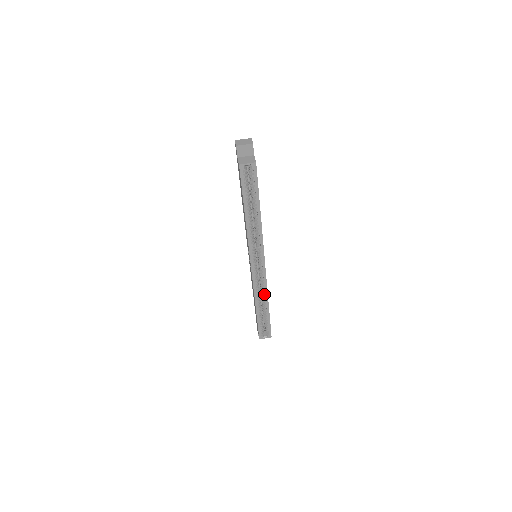
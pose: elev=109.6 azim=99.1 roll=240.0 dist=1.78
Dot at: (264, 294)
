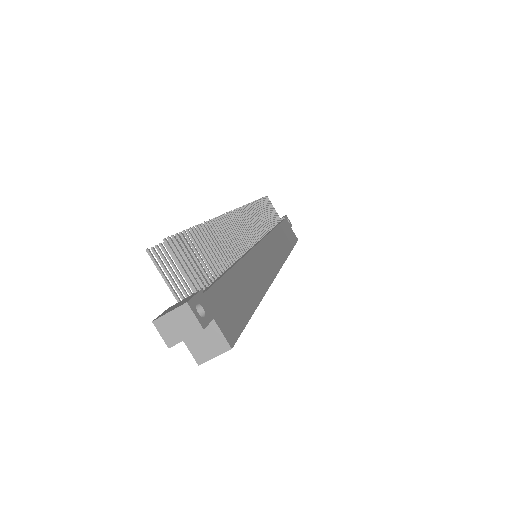
Dot at: occluded
